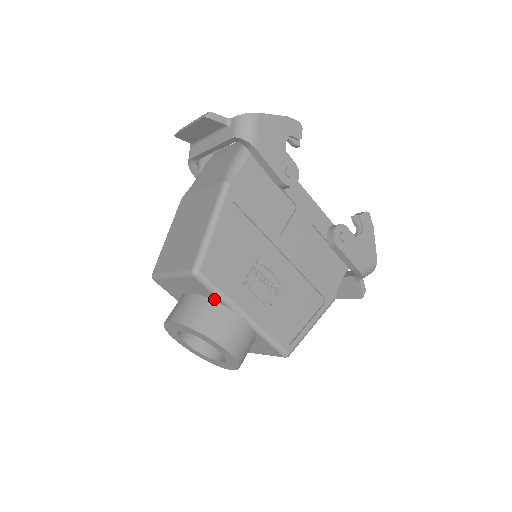
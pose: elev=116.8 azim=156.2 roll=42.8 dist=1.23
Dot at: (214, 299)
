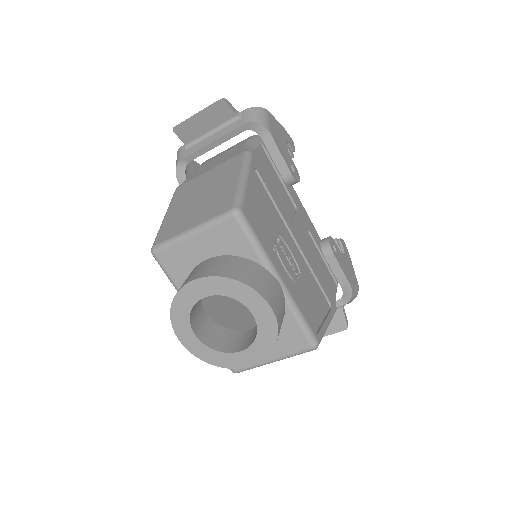
Dot at: (248, 256)
